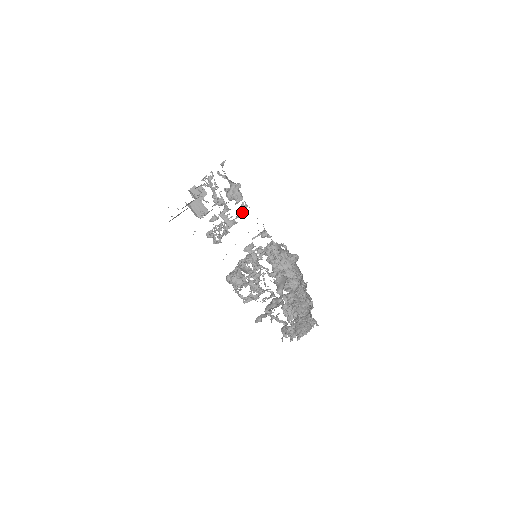
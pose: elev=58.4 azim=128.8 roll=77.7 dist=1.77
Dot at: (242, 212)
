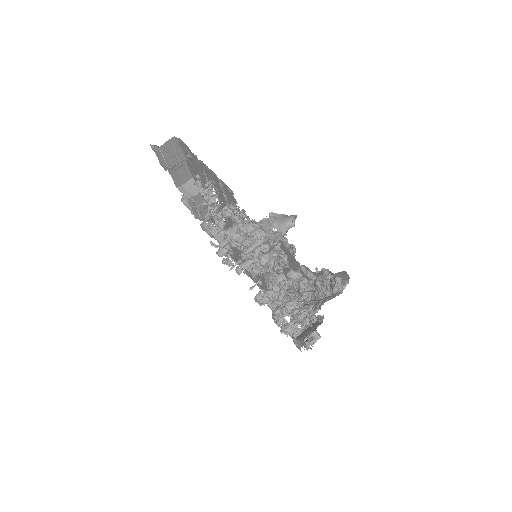
Dot at: (237, 262)
